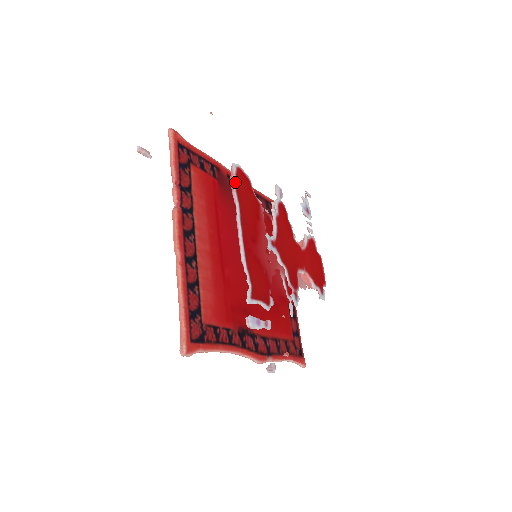
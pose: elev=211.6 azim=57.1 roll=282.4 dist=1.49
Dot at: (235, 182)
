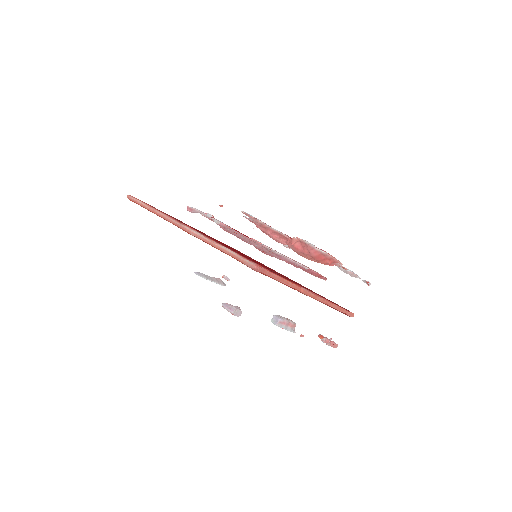
Dot at: occluded
